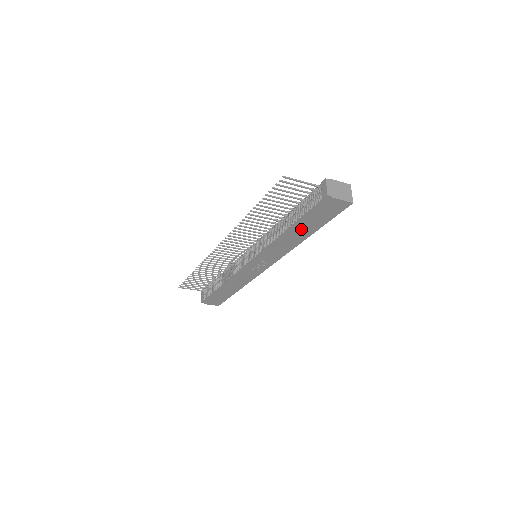
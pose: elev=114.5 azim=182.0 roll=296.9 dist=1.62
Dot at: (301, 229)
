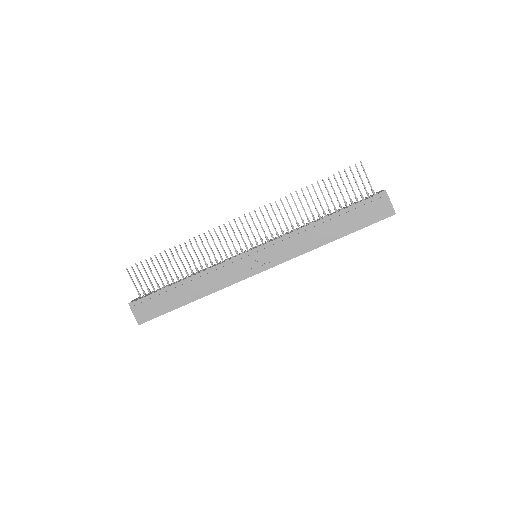
Dot at: (336, 223)
